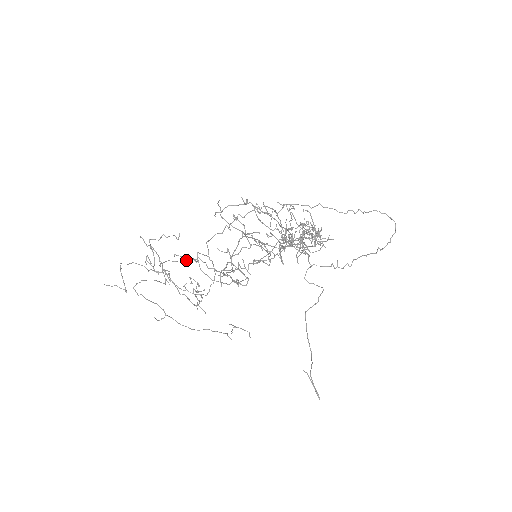
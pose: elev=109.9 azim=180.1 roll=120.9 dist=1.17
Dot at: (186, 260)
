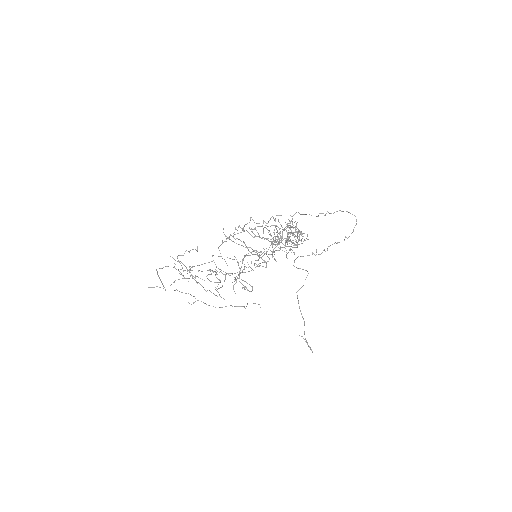
Dot at: (205, 263)
